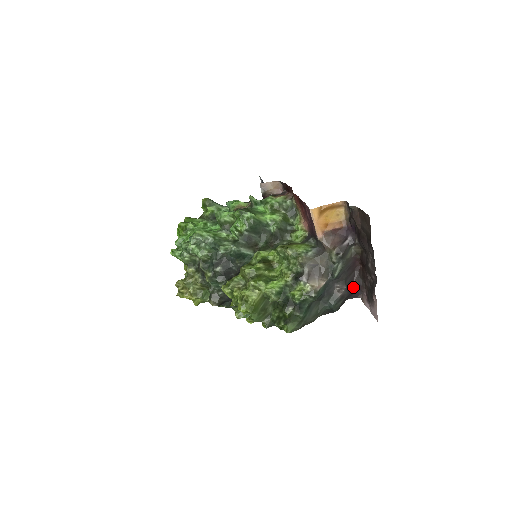
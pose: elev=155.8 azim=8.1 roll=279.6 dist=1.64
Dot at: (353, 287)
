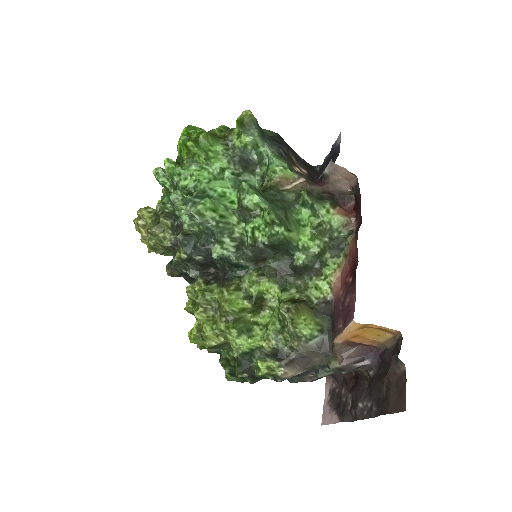
Dot at: (328, 375)
